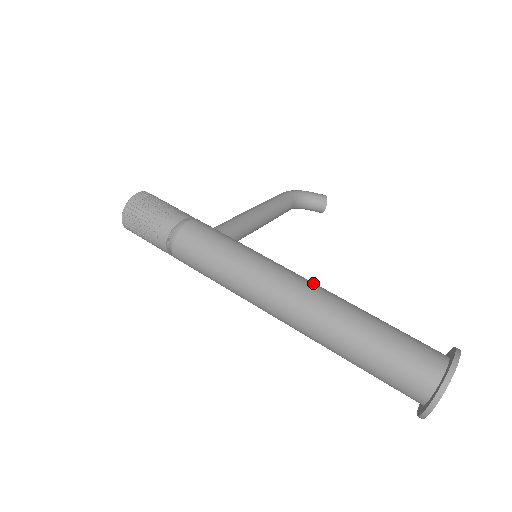
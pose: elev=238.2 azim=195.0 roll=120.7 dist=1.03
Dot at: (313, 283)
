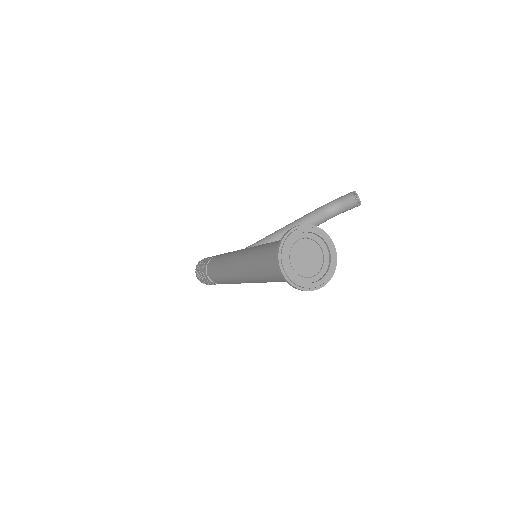
Dot at: occluded
